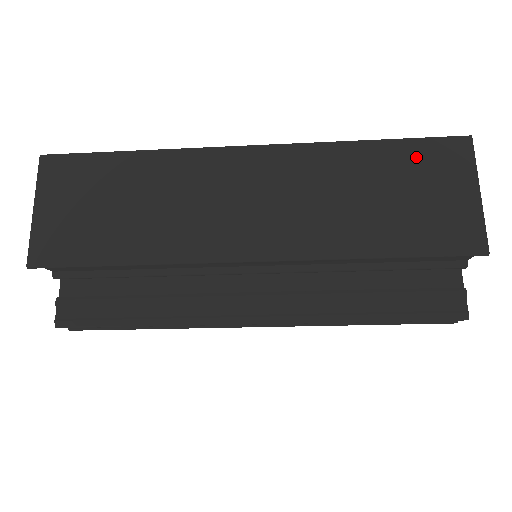
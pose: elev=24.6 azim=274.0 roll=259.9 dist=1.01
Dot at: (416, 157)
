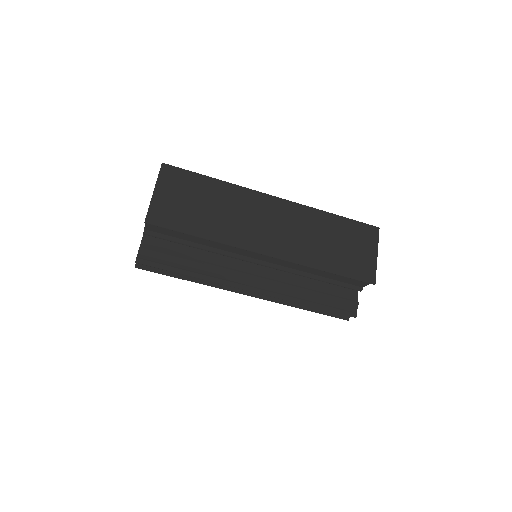
Dot at: (353, 229)
